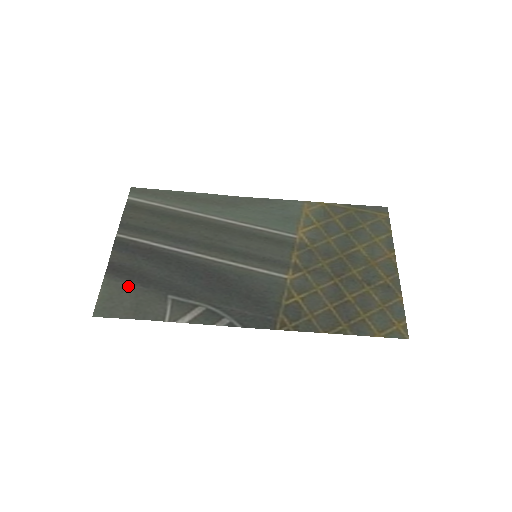
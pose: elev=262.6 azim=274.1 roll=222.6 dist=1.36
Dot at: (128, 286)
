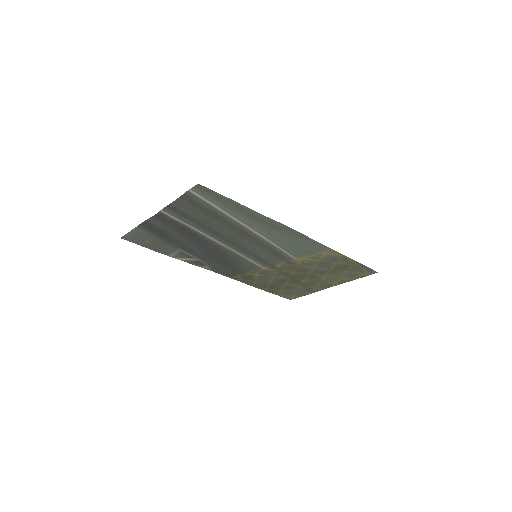
Dot at: (153, 236)
